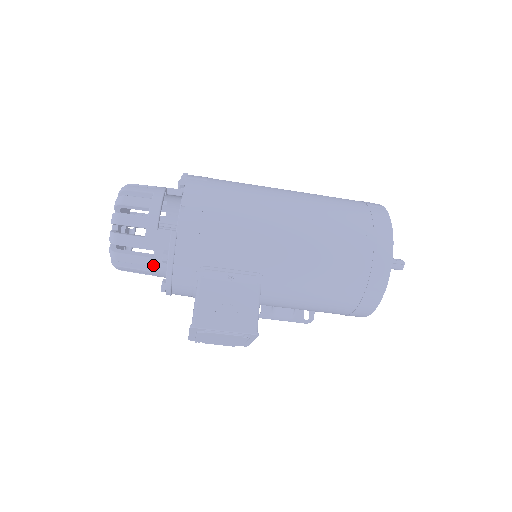
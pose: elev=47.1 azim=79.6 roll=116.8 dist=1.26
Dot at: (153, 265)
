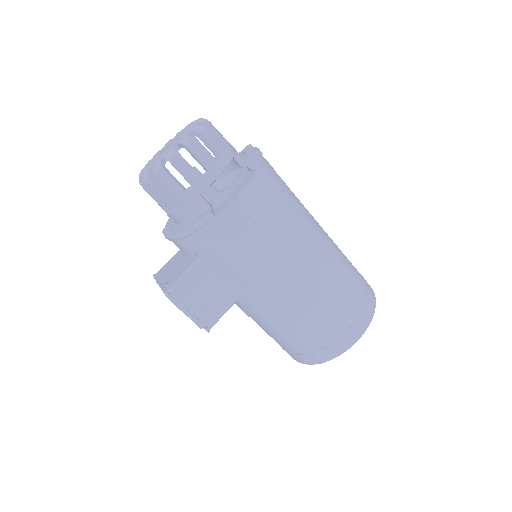
Dot at: (173, 212)
